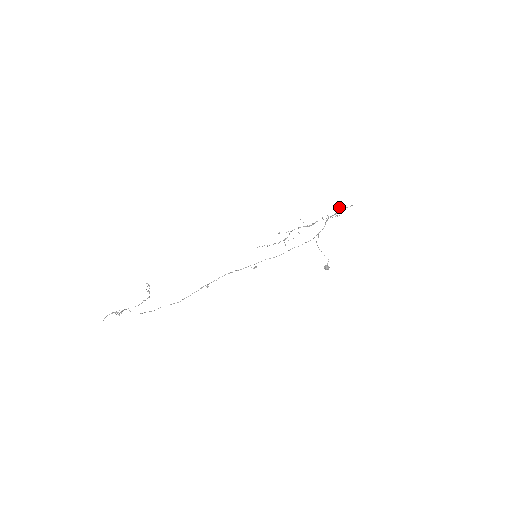
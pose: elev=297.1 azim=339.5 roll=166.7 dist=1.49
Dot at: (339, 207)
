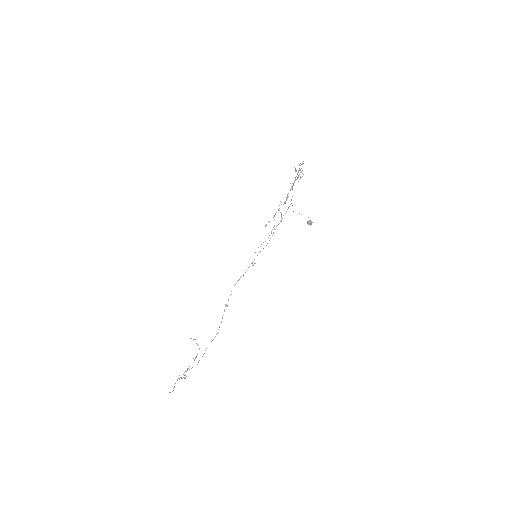
Dot at: occluded
